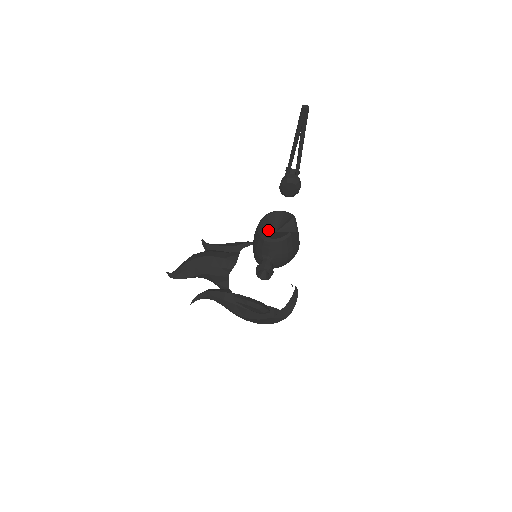
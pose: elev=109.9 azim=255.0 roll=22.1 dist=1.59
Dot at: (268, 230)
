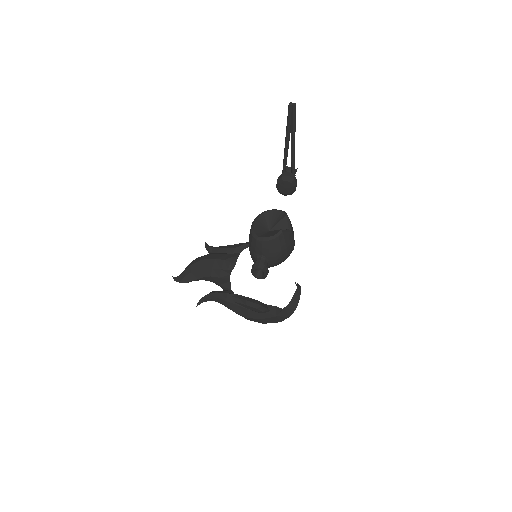
Dot at: (261, 229)
